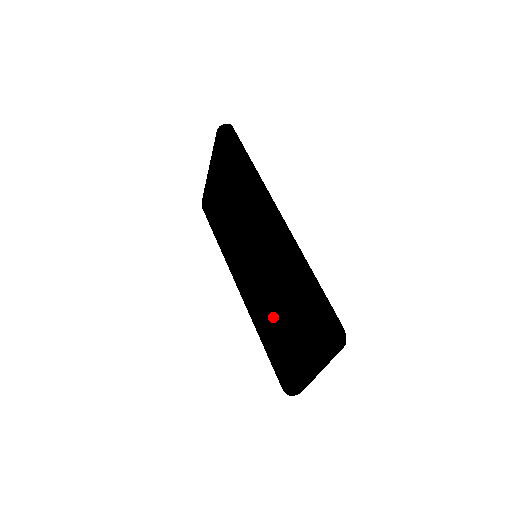
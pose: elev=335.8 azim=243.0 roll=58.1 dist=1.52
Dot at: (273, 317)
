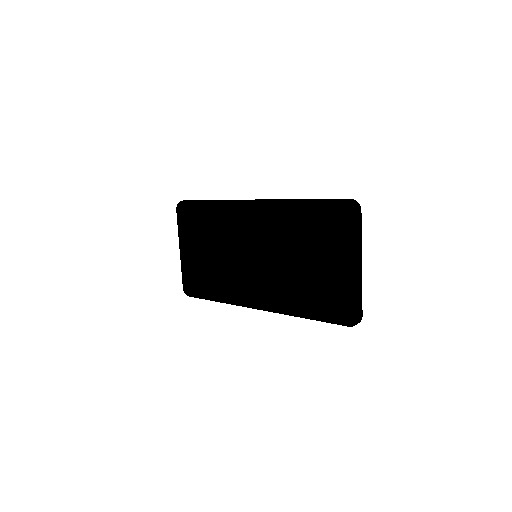
Dot at: (299, 270)
